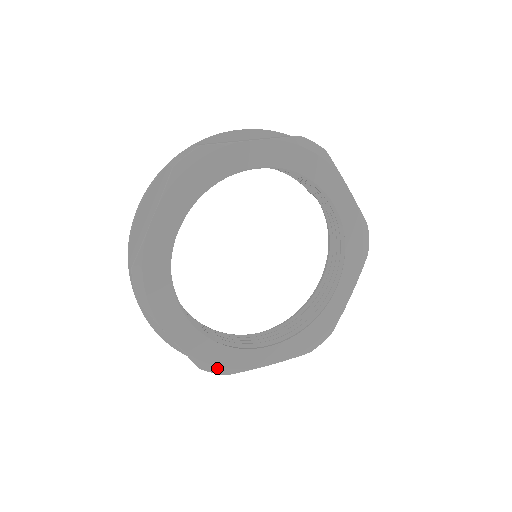
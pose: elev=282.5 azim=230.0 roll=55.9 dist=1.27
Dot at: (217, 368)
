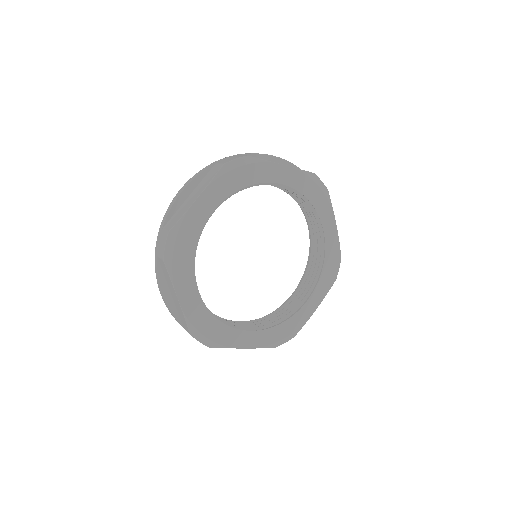
Dot at: (286, 339)
